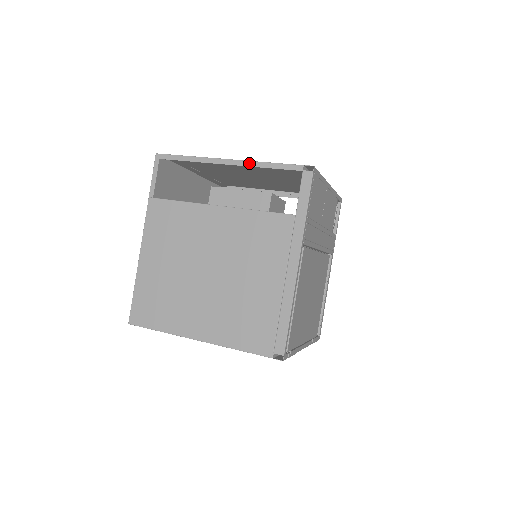
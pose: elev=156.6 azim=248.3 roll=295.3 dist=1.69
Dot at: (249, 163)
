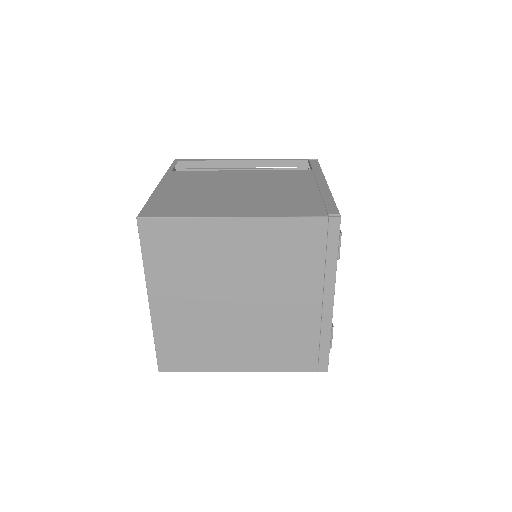
Dot at: (263, 159)
